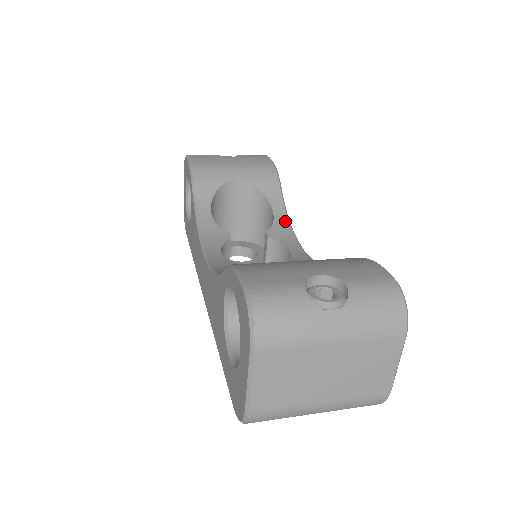
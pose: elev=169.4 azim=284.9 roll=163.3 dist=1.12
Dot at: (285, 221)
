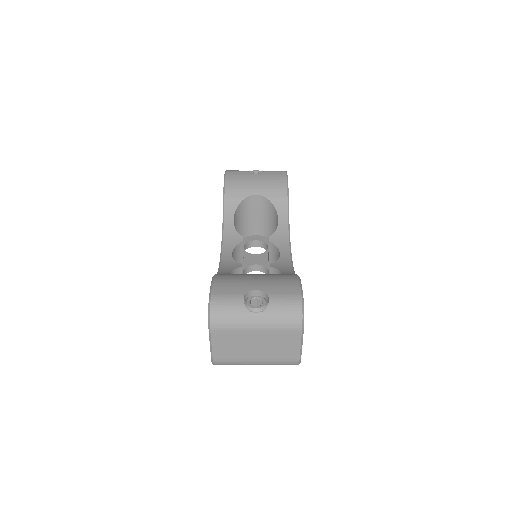
Dot at: (285, 228)
